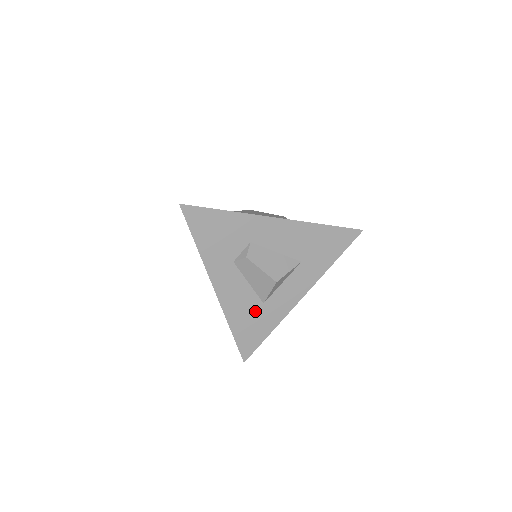
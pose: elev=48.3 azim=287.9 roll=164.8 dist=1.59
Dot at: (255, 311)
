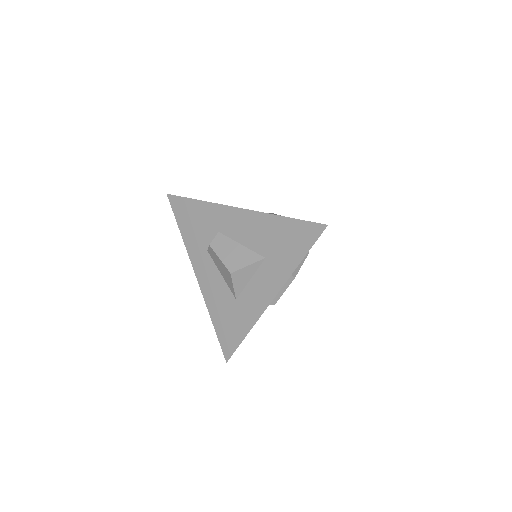
Dot at: (230, 307)
